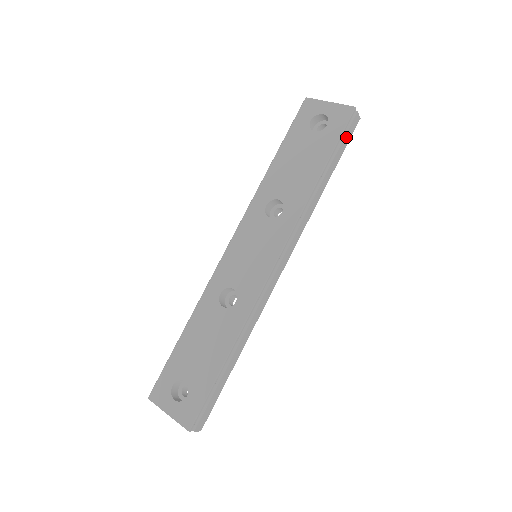
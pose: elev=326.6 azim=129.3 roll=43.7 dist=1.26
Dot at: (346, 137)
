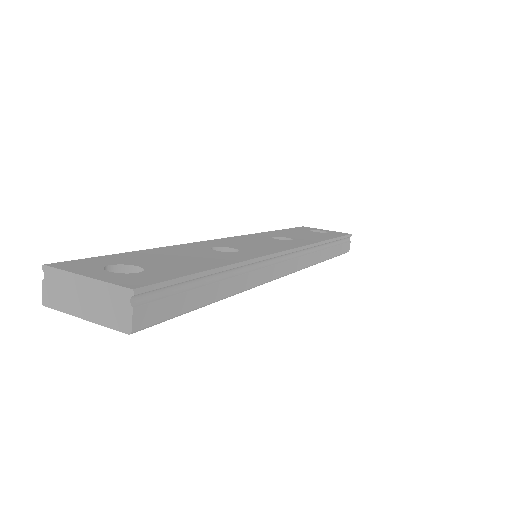
Dot at: (343, 246)
